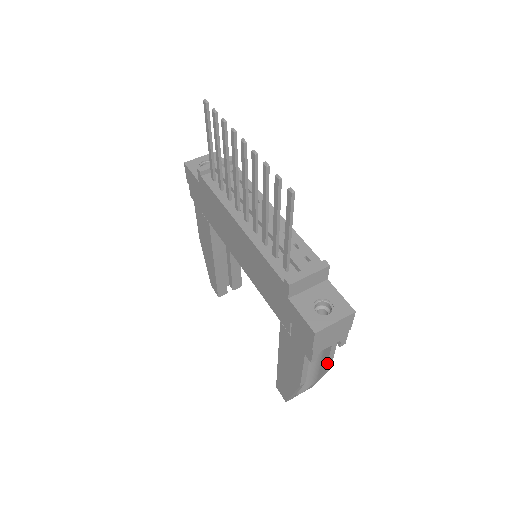
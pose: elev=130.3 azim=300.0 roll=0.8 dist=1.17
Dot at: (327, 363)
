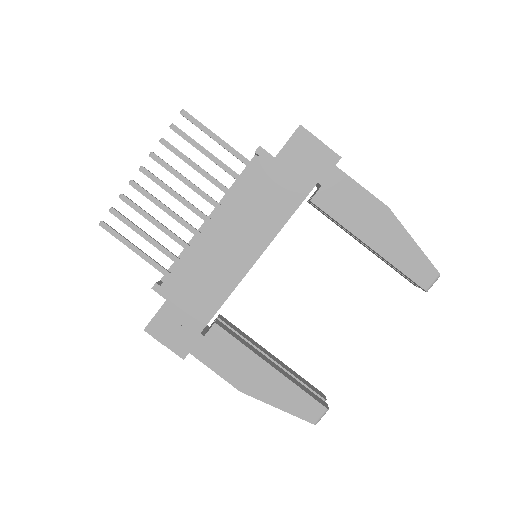
Dot at: occluded
